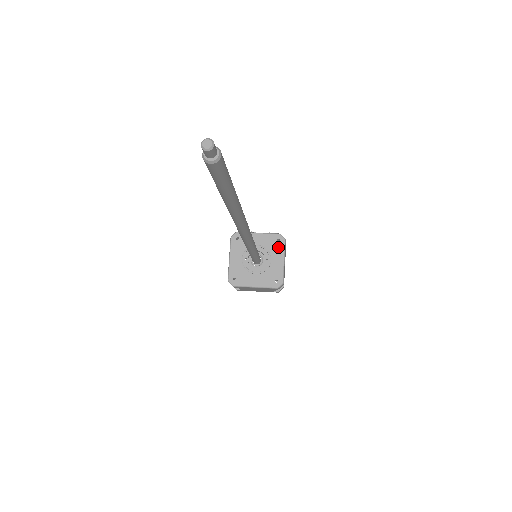
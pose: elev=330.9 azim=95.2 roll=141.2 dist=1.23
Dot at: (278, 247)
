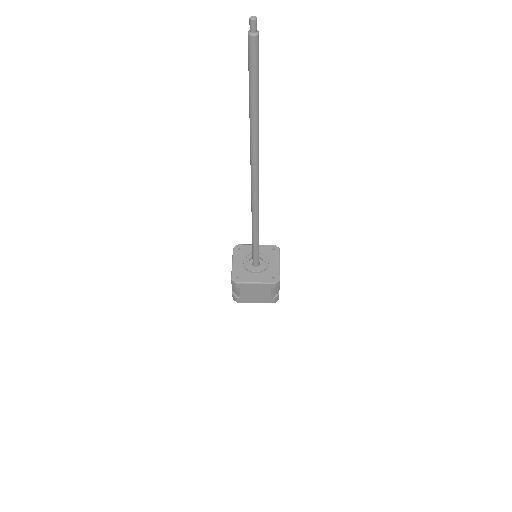
Dot at: (274, 254)
